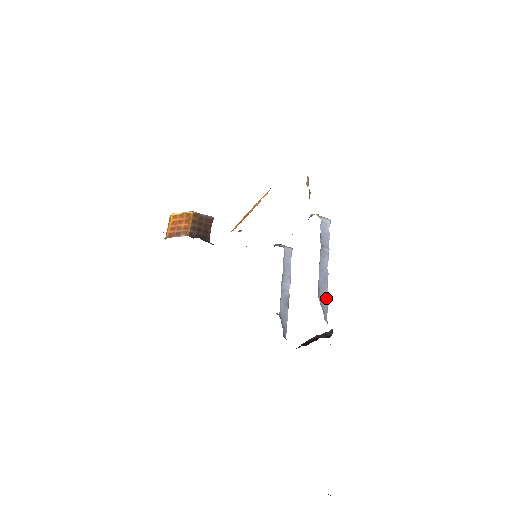
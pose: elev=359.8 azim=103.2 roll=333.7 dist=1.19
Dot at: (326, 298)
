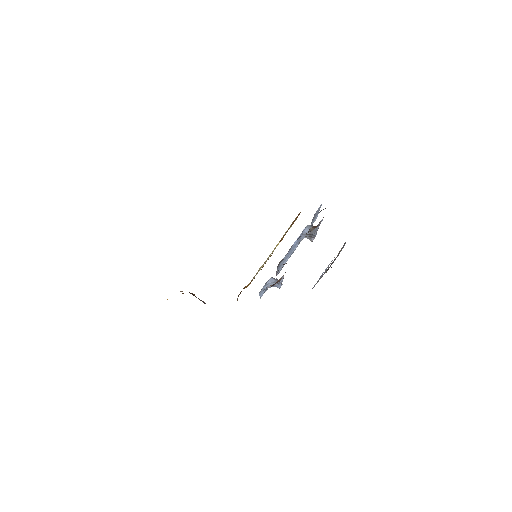
Dot at: occluded
